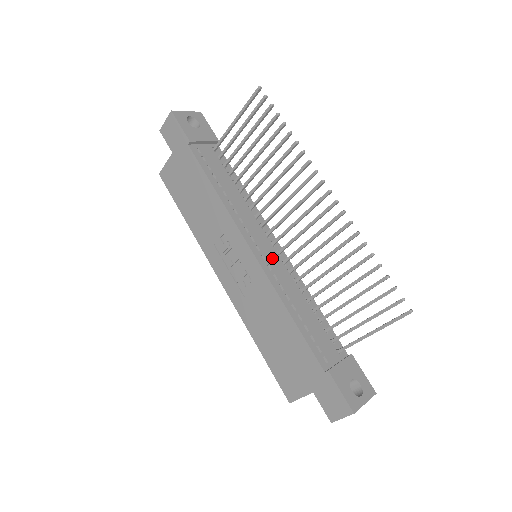
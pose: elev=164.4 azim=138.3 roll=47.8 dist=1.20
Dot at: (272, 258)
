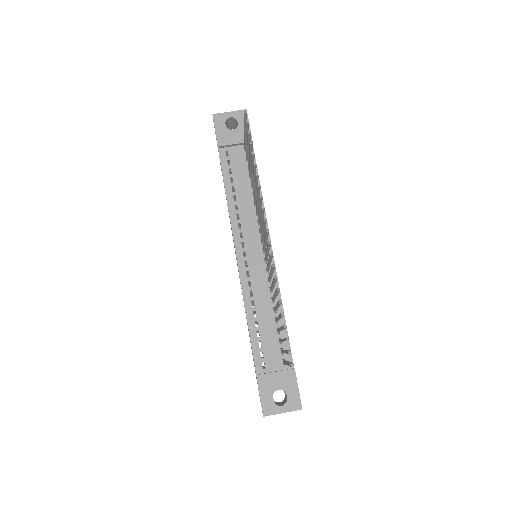
Dot at: (256, 265)
